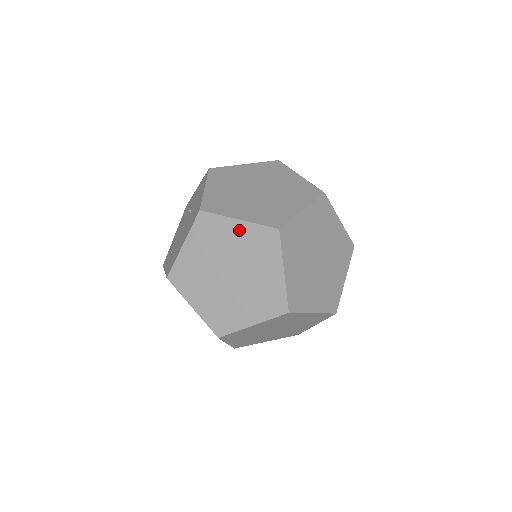
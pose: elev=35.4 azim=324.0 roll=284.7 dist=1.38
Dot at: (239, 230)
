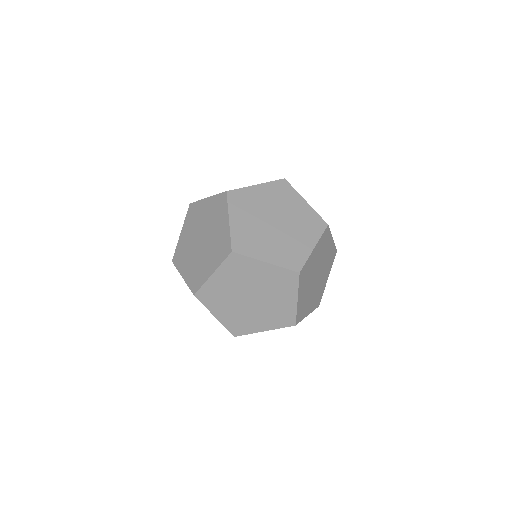
Dot at: occluded
